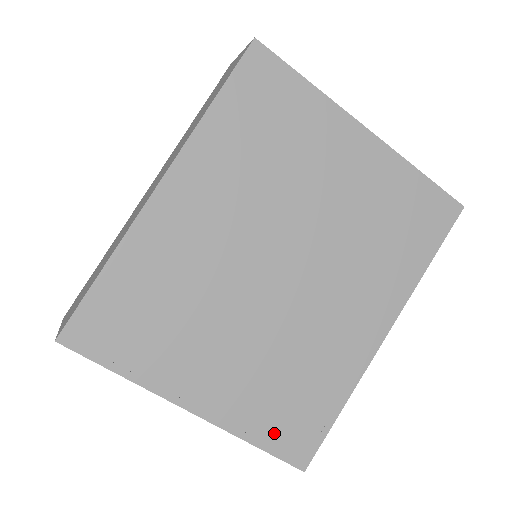
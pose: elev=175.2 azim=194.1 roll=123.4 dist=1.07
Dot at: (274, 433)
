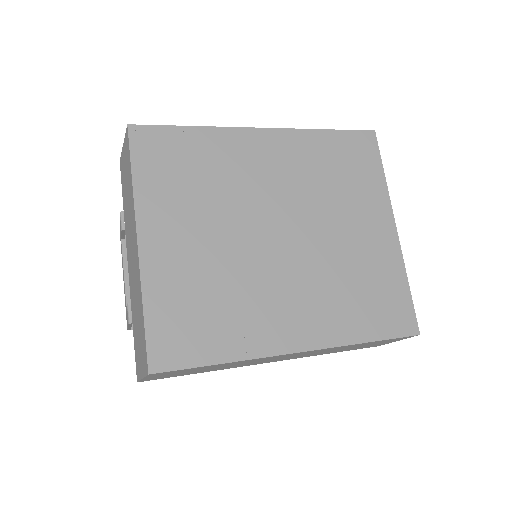
Dot at: (164, 320)
